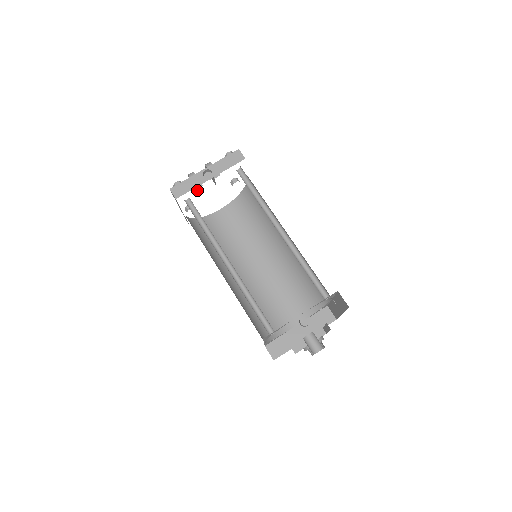
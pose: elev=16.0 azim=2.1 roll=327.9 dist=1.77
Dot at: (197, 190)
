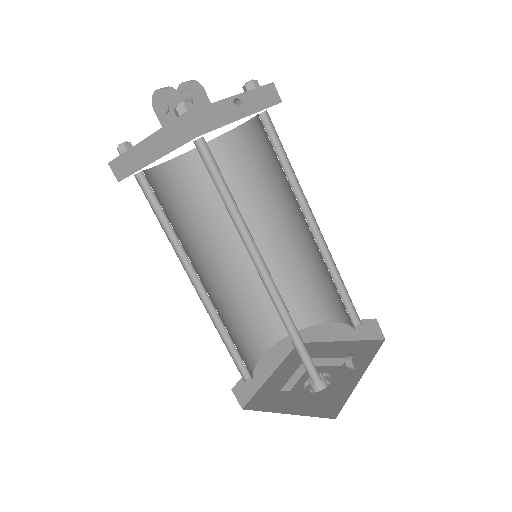
Dot at: occluded
